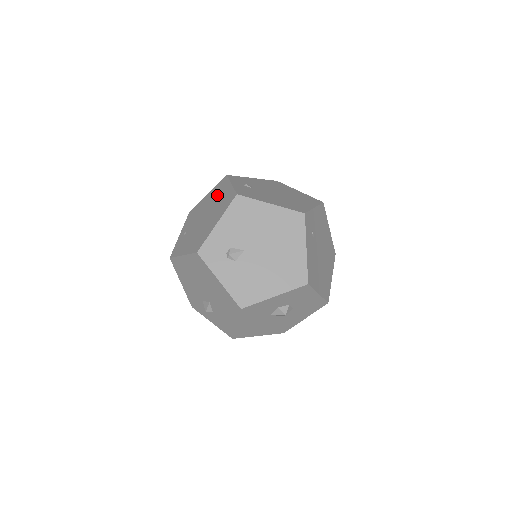
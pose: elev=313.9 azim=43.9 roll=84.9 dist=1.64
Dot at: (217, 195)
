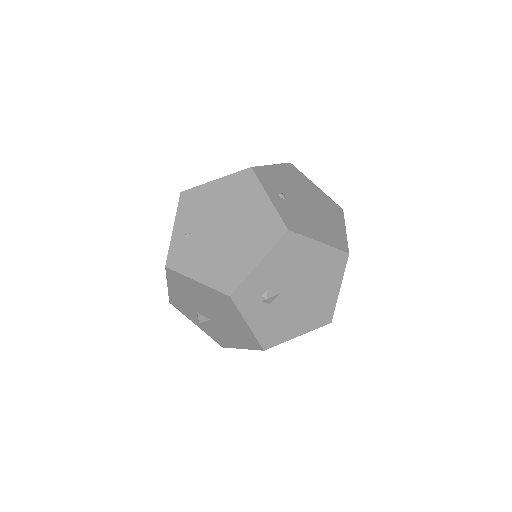
Dot at: (241, 200)
